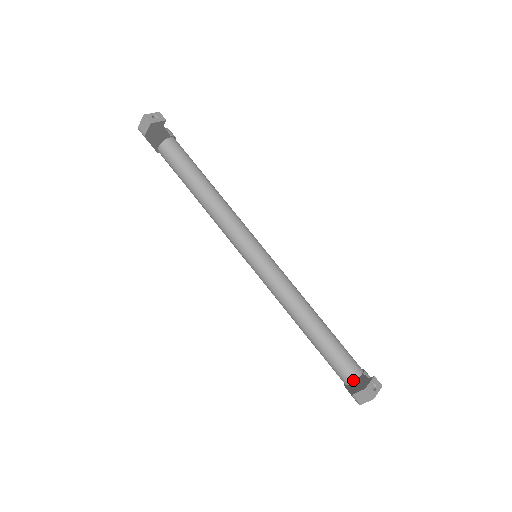
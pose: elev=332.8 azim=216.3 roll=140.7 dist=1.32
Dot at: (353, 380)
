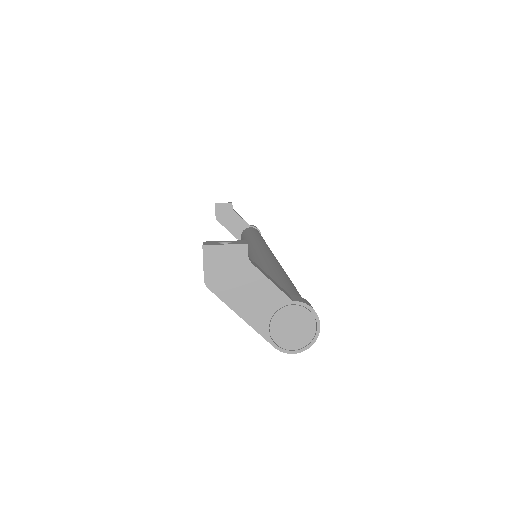
Dot at: occluded
